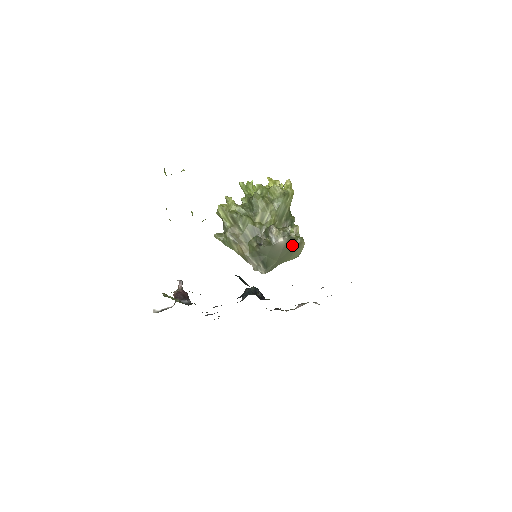
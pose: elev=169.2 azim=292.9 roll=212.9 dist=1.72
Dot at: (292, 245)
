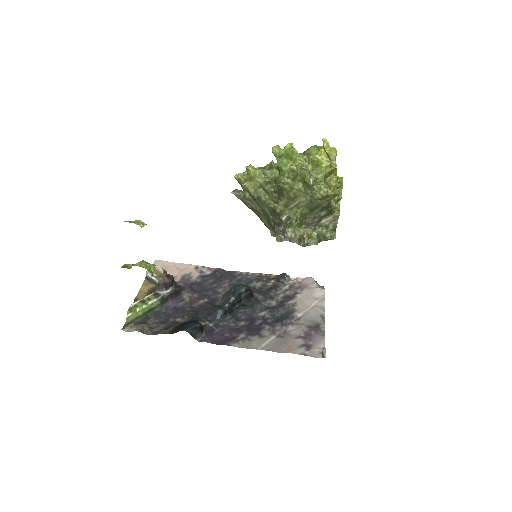
Dot at: occluded
